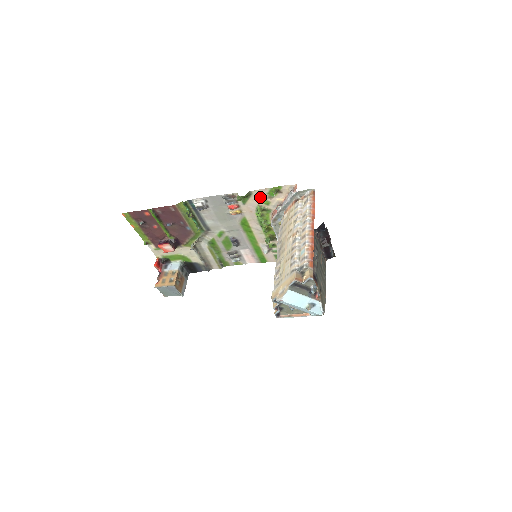
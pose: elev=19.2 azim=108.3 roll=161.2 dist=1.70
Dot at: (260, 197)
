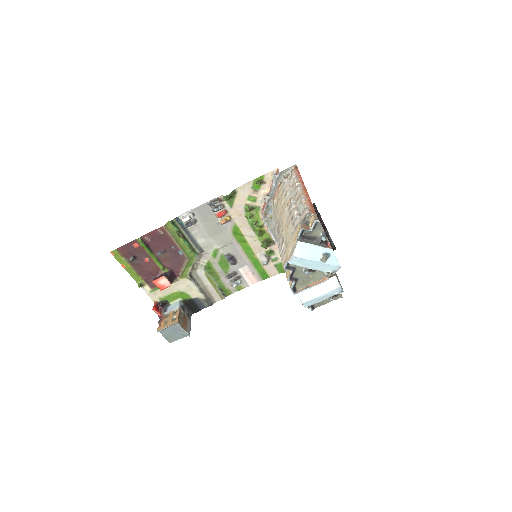
Dot at: (245, 194)
